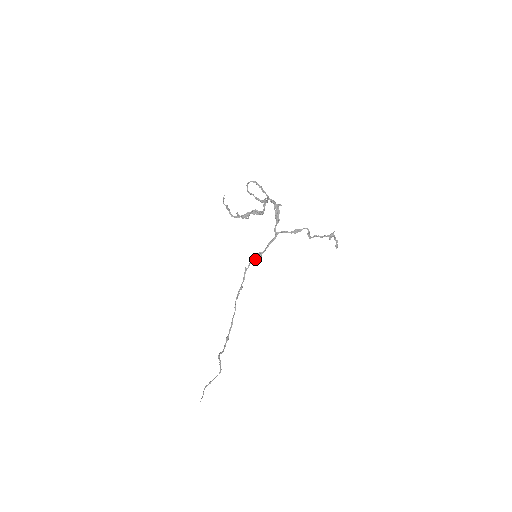
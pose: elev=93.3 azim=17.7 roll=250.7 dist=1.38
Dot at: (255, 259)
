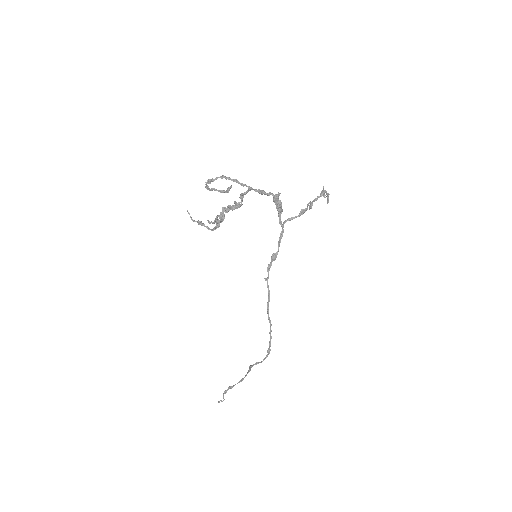
Dot at: (271, 264)
